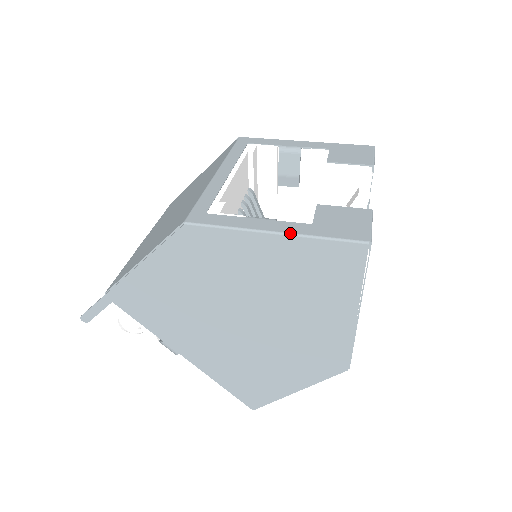
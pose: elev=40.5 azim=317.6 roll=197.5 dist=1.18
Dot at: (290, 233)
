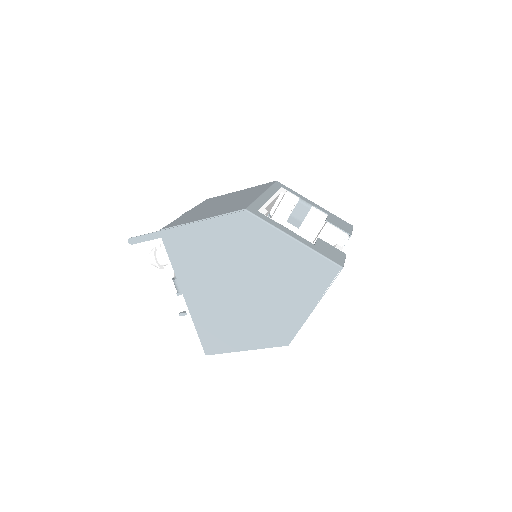
Dot at: (303, 243)
